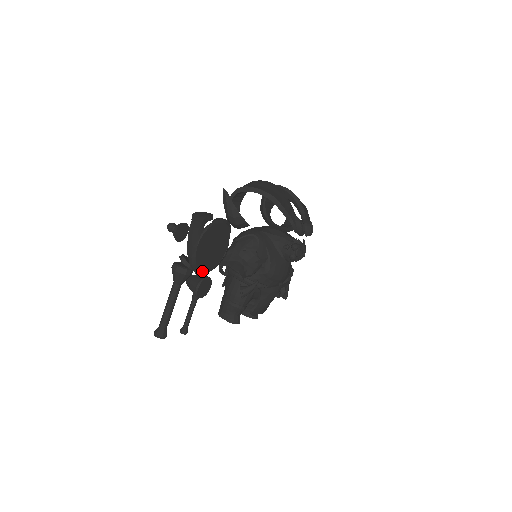
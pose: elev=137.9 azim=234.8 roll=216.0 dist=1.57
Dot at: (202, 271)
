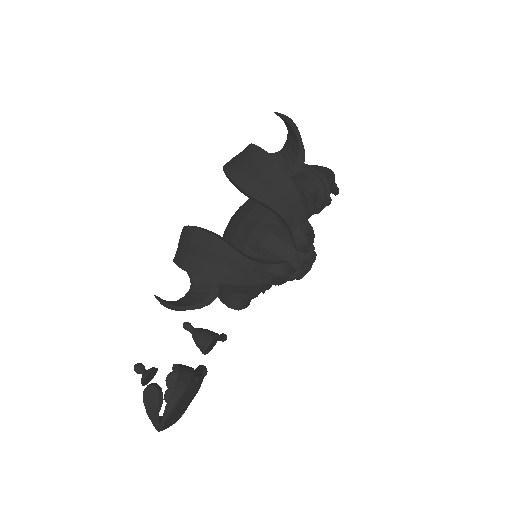
Dot at: (190, 402)
